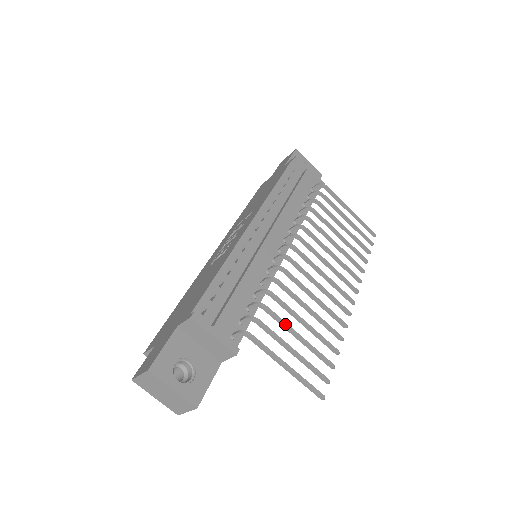
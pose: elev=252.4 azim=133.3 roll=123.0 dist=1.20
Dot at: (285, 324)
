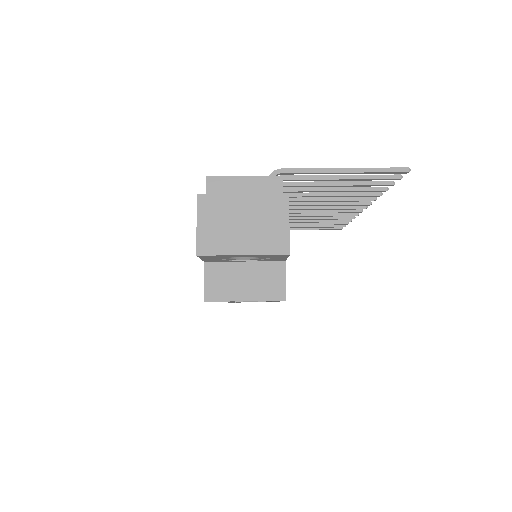
Dot at: (310, 182)
